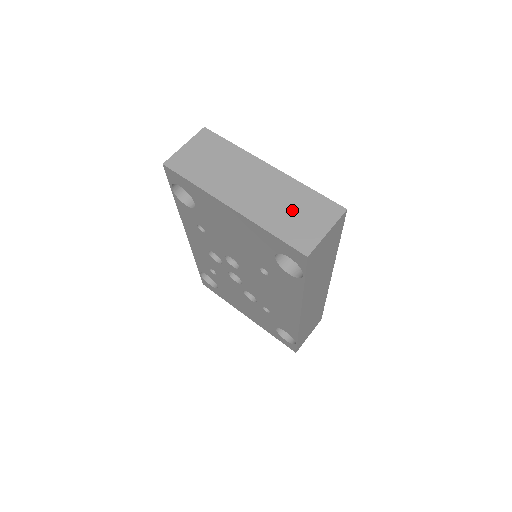
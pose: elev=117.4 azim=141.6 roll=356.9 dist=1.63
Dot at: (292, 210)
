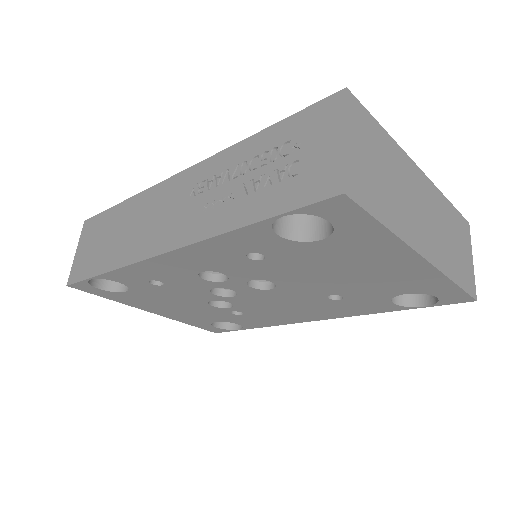
Dot at: (453, 240)
